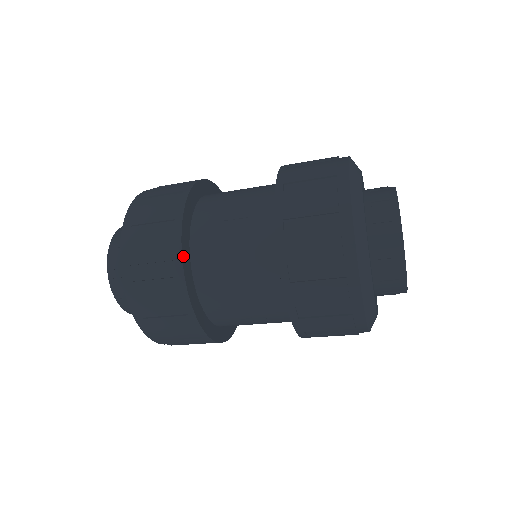
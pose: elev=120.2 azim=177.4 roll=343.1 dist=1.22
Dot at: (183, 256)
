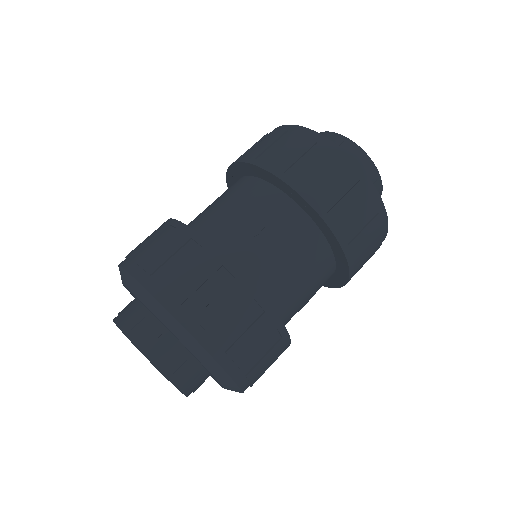
Dot at: (257, 290)
